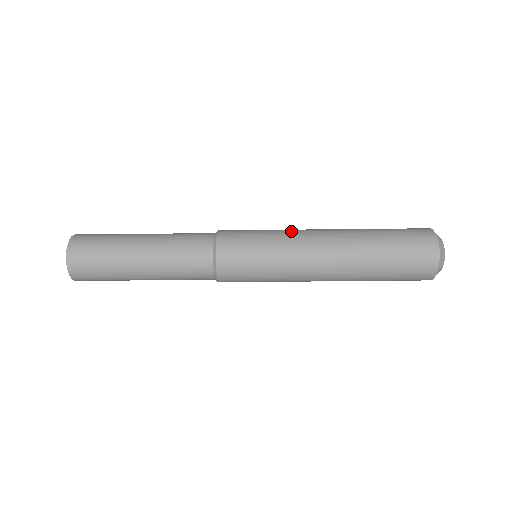
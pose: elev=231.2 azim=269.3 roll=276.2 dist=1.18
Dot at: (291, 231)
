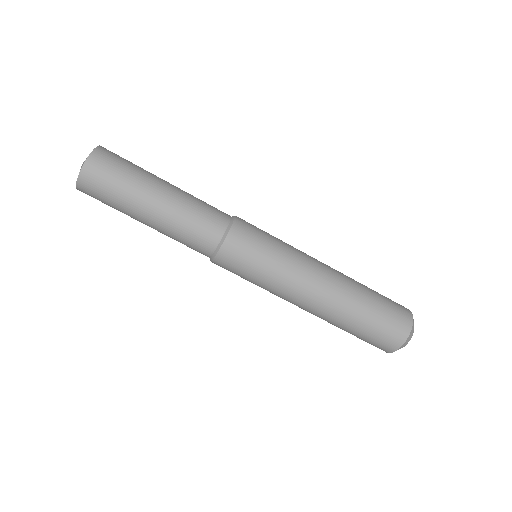
Dot at: occluded
